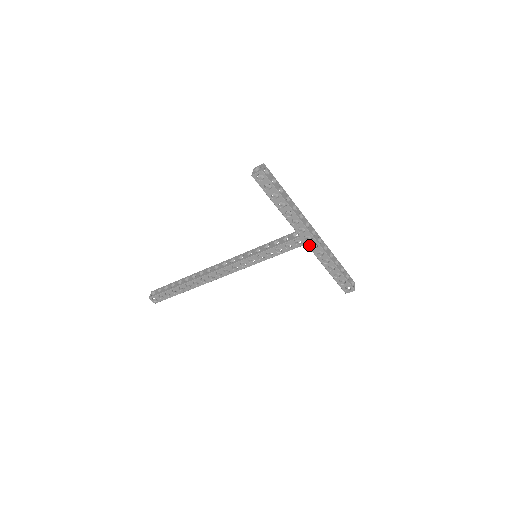
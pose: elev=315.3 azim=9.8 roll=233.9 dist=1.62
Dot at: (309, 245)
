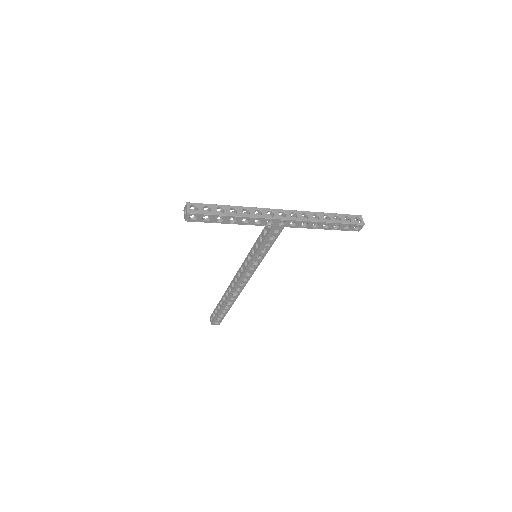
Dot at: (288, 226)
